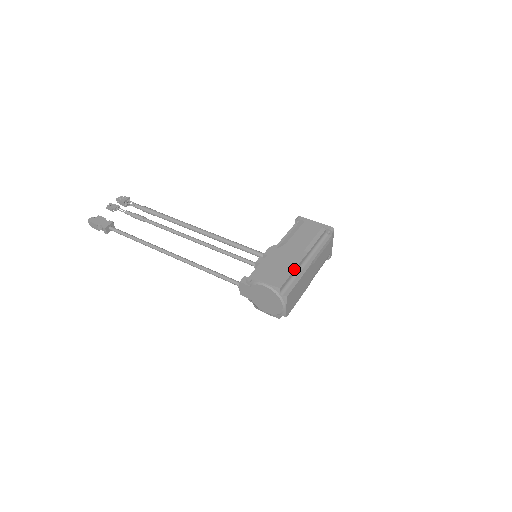
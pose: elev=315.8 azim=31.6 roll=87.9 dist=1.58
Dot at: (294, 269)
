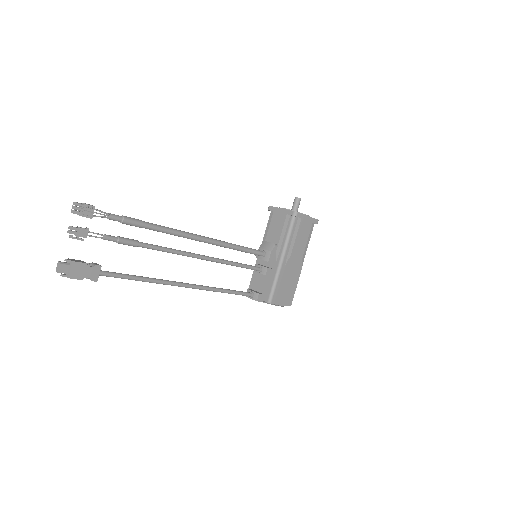
Dot at: occluded
